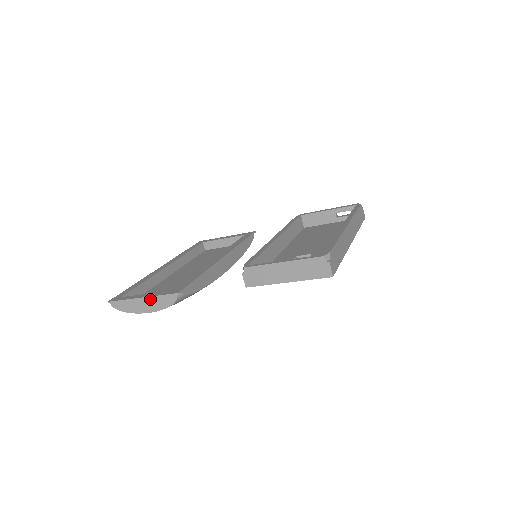
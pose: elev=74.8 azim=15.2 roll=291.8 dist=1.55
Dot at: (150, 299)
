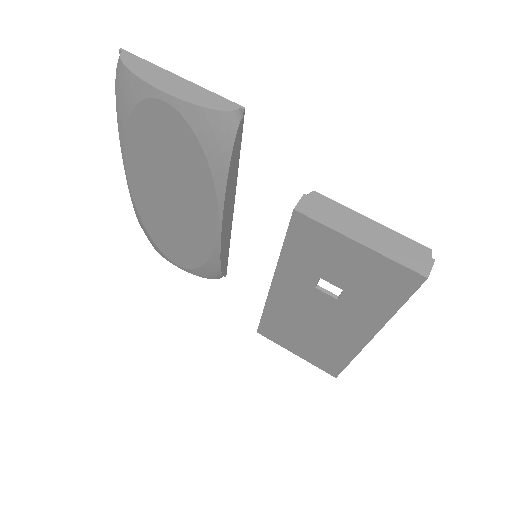
Dot at: (192, 86)
